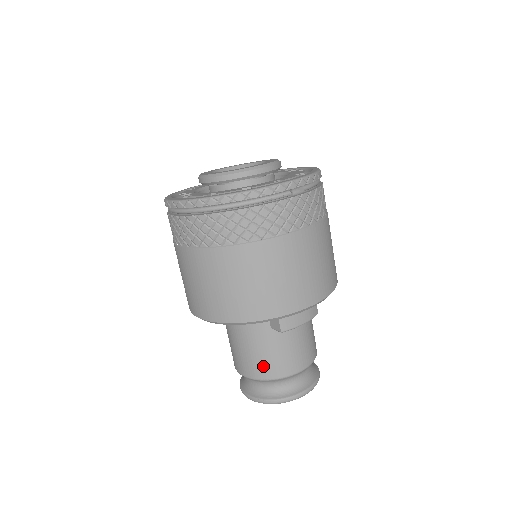
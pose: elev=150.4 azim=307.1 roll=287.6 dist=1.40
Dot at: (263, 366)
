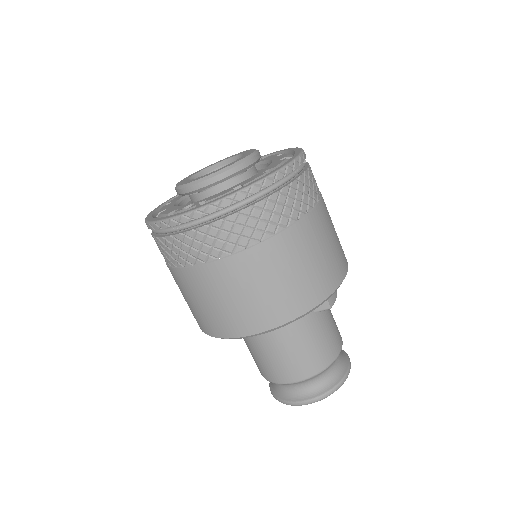
Dot at: (318, 356)
